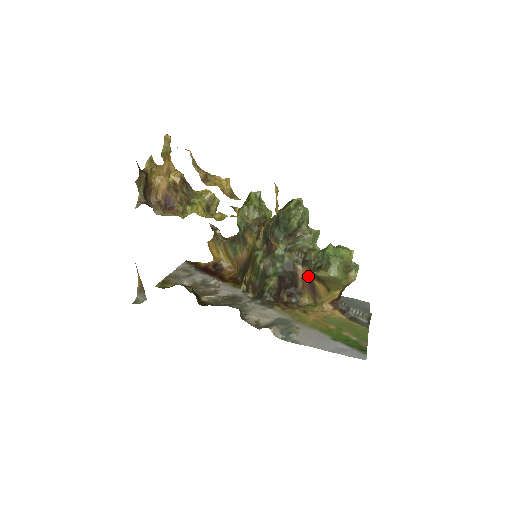
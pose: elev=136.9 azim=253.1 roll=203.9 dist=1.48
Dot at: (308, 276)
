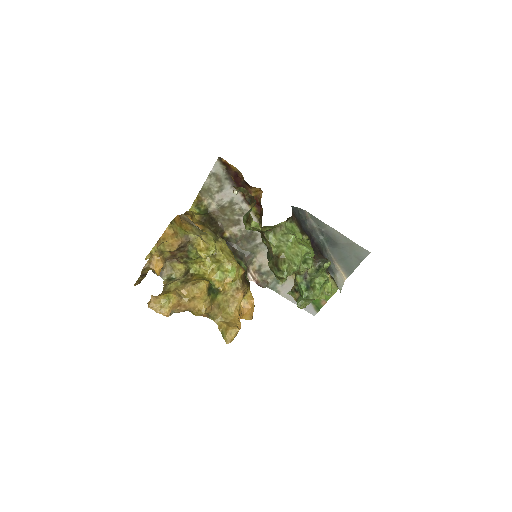
Dot at: occluded
